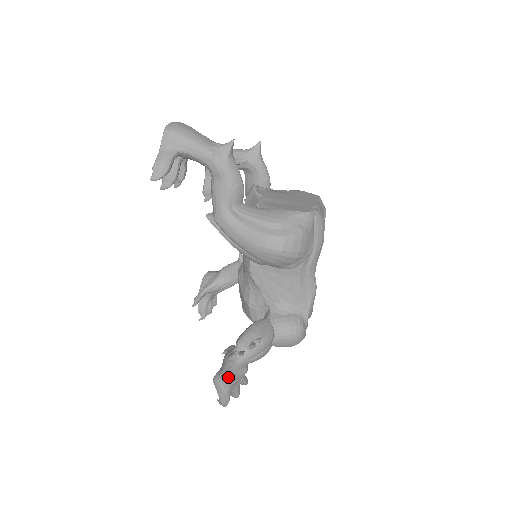
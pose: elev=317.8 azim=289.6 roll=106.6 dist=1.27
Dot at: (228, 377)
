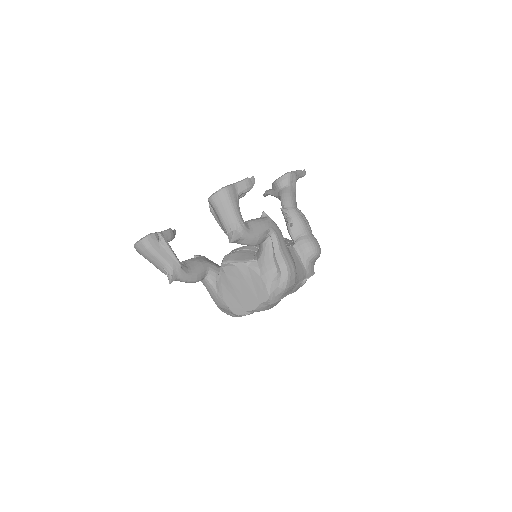
Dot at: occluded
